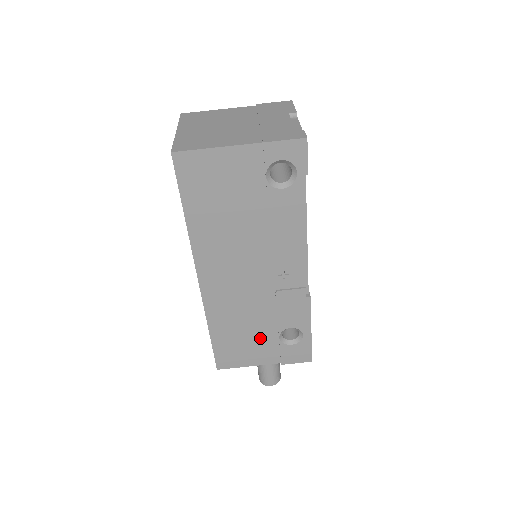
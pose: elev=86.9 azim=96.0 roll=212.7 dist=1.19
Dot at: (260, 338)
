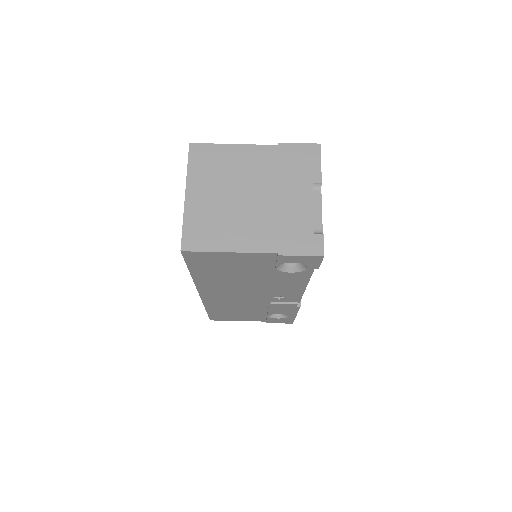
Dot at: (250, 314)
